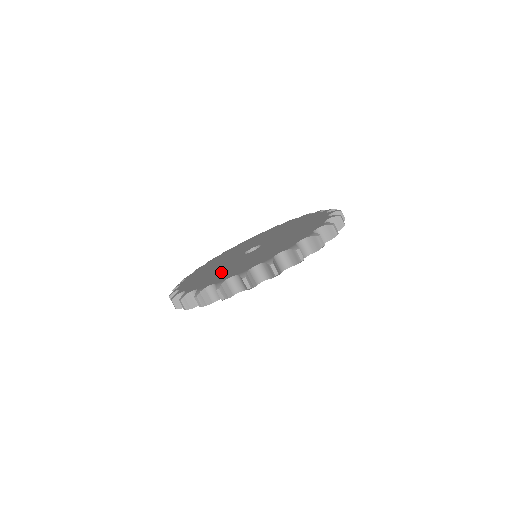
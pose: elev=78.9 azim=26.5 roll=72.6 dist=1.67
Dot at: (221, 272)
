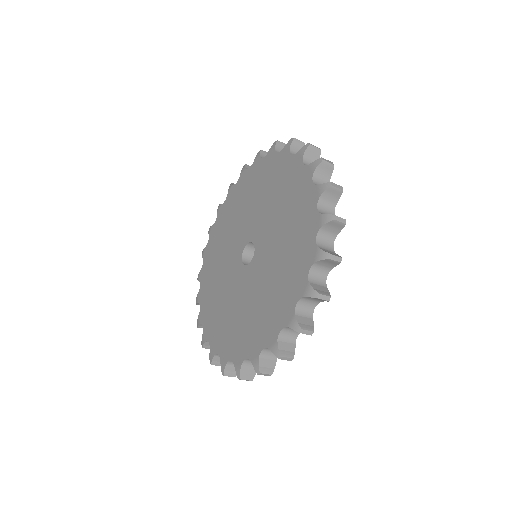
Dot at: (219, 304)
